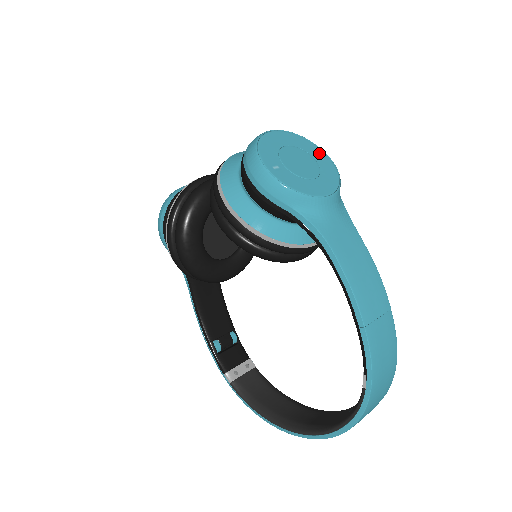
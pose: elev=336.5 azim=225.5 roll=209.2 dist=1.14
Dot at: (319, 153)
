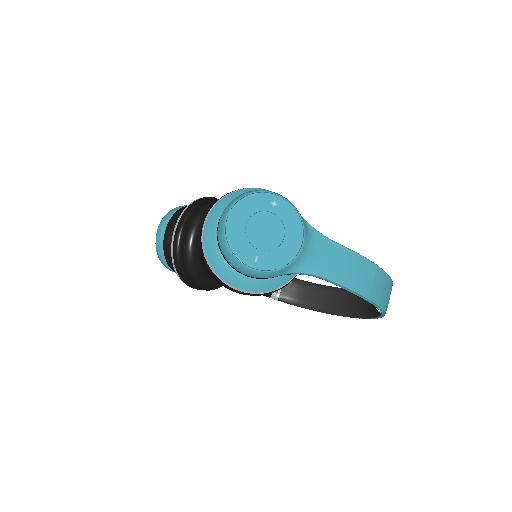
Dot at: (270, 200)
